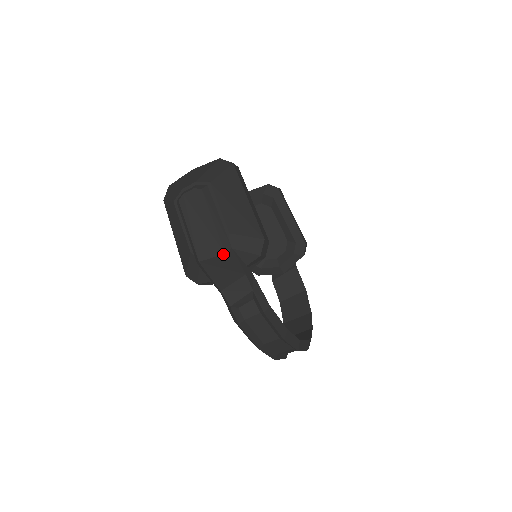
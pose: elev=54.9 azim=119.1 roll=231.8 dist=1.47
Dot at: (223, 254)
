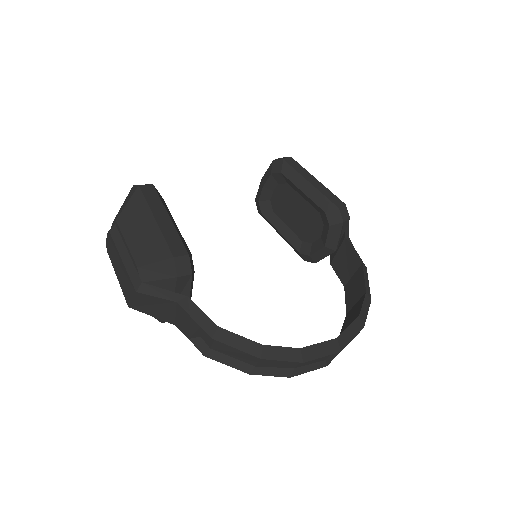
Dot at: (135, 293)
